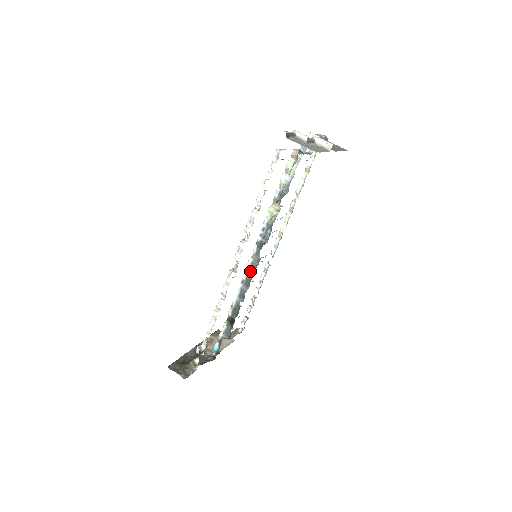
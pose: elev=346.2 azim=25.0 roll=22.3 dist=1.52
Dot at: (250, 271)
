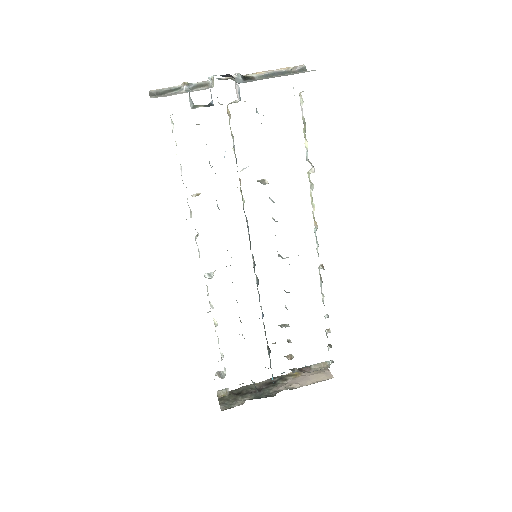
Dot at: (257, 277)
